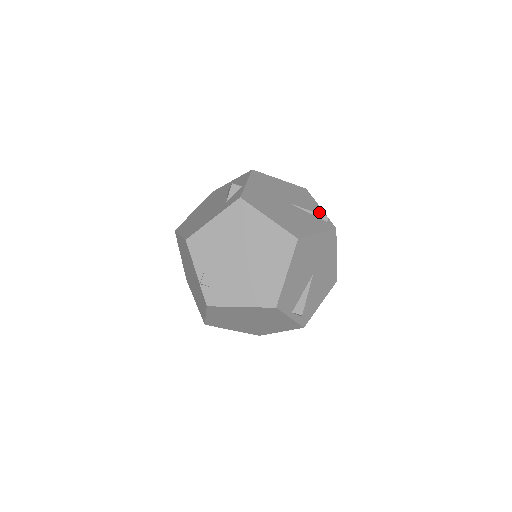
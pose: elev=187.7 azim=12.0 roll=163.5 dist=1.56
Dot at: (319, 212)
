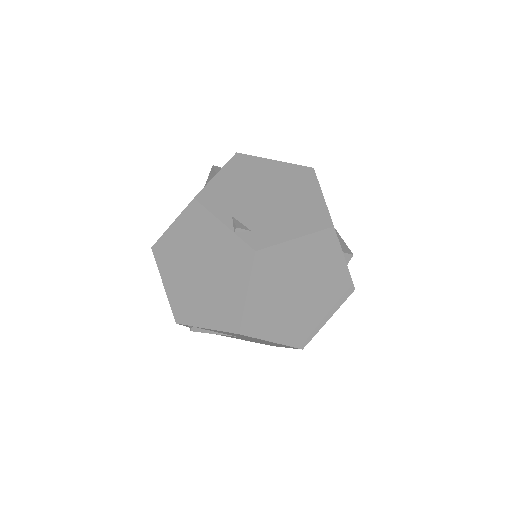
Dot at: occluded
